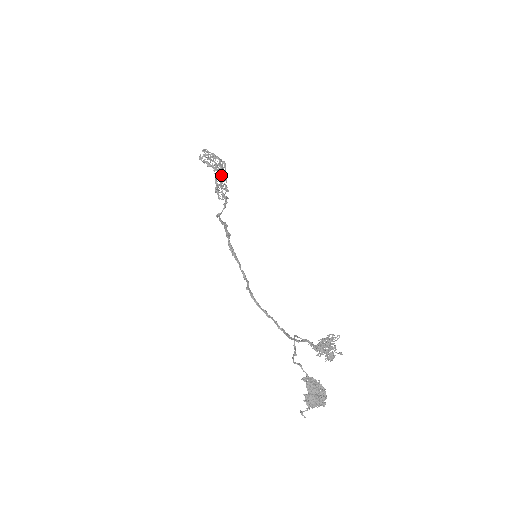
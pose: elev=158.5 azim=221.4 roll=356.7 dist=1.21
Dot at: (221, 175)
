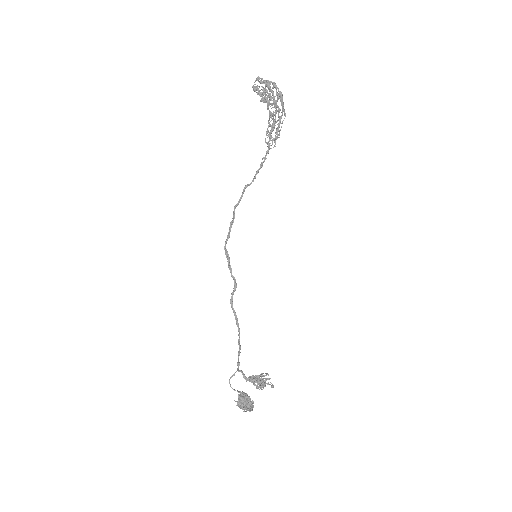
Dot at: (275, 113)
